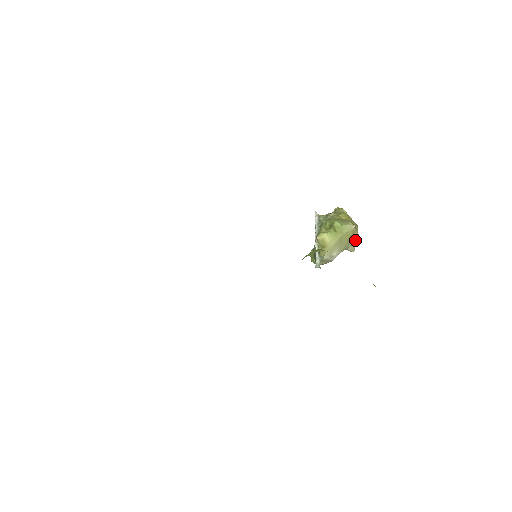
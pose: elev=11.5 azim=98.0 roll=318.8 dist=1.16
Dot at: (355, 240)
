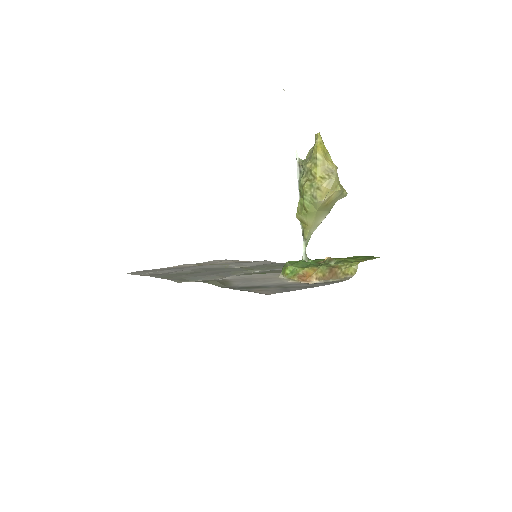
Dot at: (338, 194)
